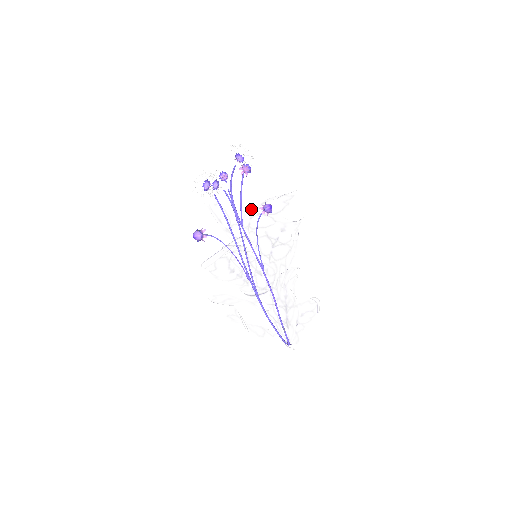
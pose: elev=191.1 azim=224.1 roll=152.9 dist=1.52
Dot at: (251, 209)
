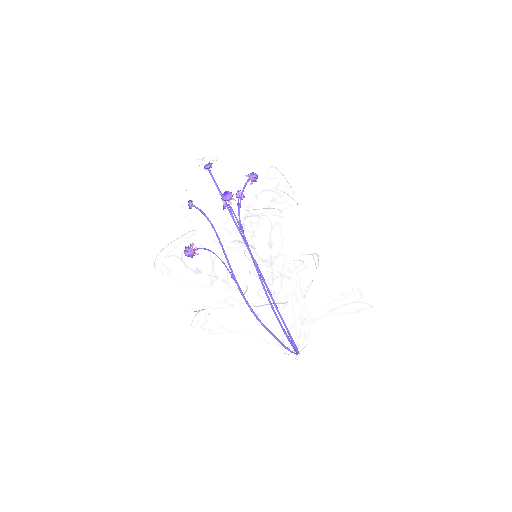
Dot at: occluded
